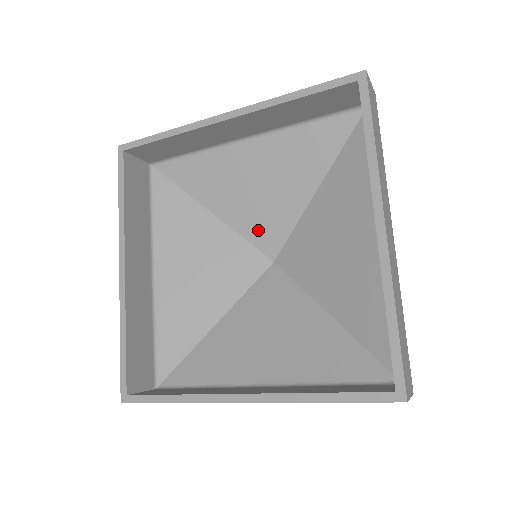
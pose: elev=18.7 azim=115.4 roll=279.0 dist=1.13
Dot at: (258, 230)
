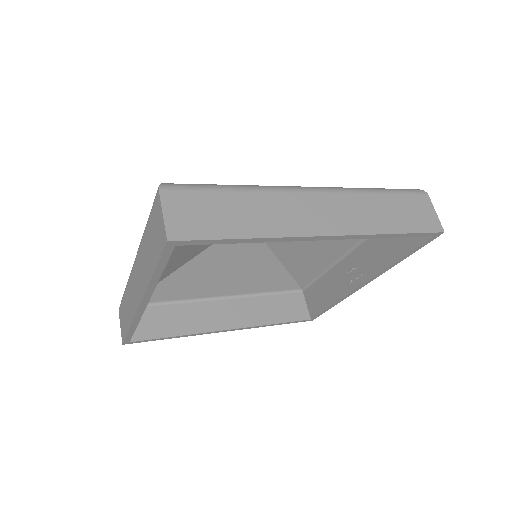
Dot at: occluded
